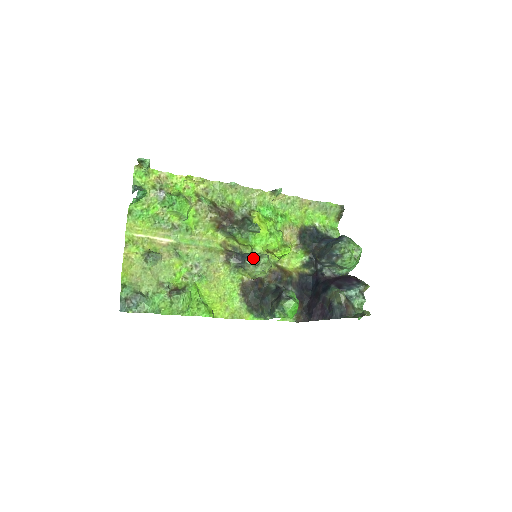
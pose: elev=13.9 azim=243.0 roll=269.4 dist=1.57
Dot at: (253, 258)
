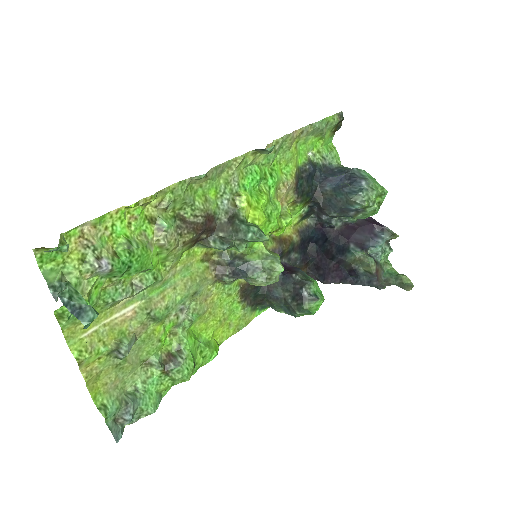
Dot at: (258, 268)
